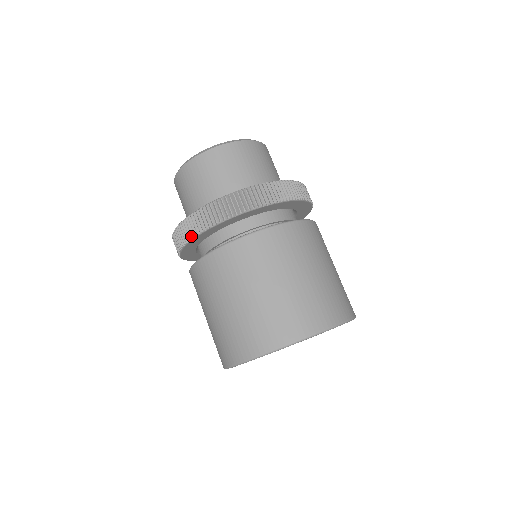
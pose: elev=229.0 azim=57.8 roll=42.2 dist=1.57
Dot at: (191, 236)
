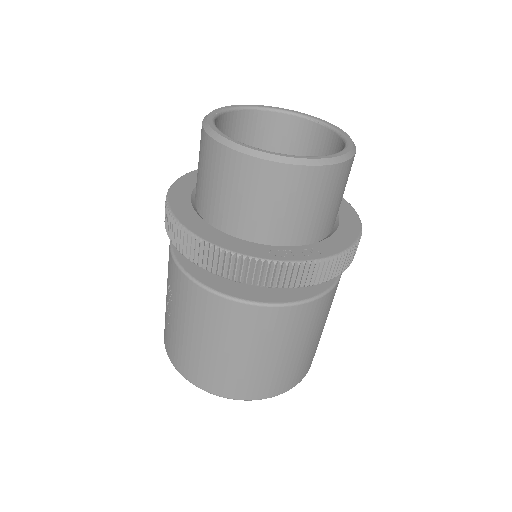
Dot at: (252, 283)
